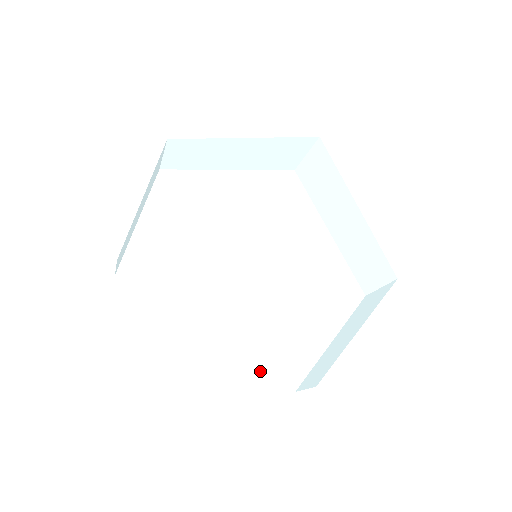
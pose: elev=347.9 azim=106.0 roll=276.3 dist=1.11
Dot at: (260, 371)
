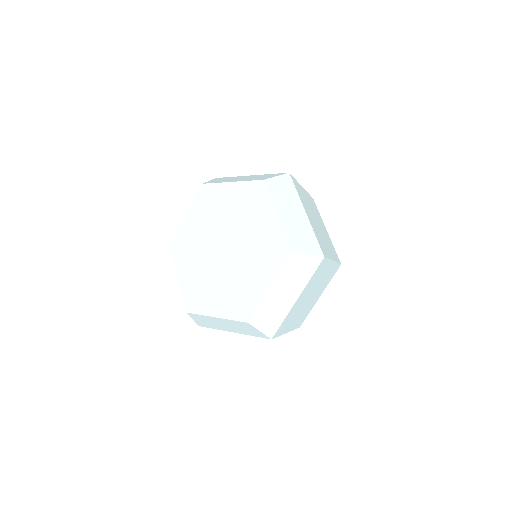
Dot at: (231, 308)
